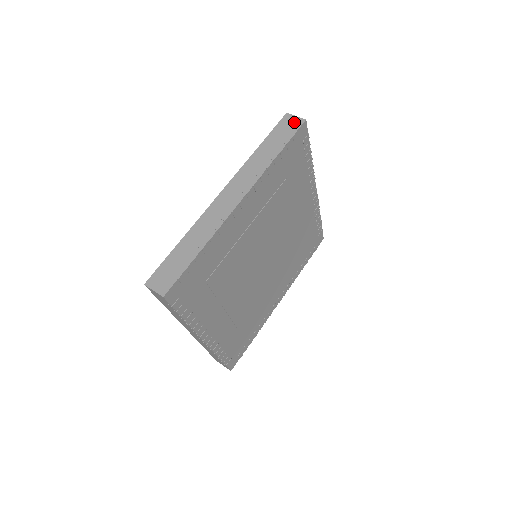
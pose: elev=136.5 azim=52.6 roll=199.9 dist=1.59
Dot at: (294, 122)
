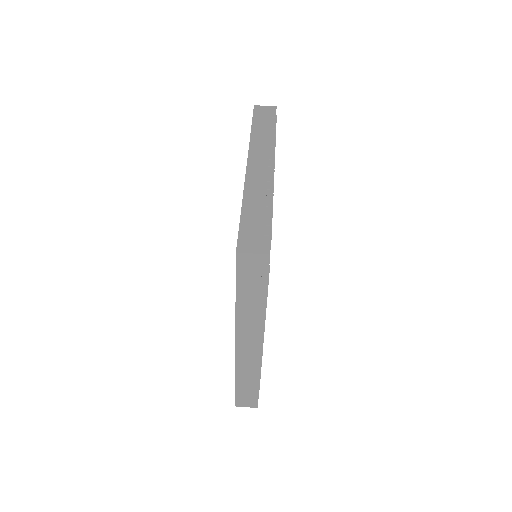
Dot at: (256, 262)
